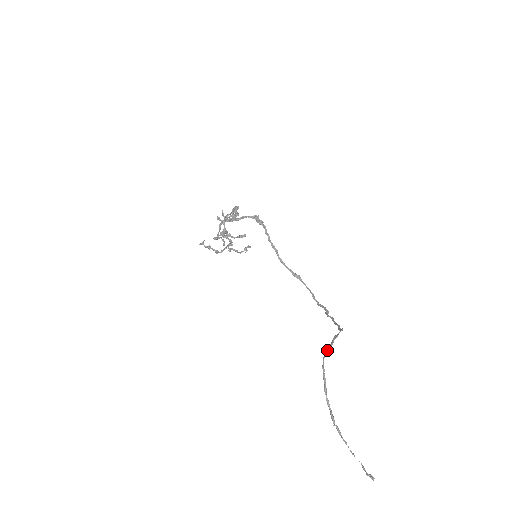
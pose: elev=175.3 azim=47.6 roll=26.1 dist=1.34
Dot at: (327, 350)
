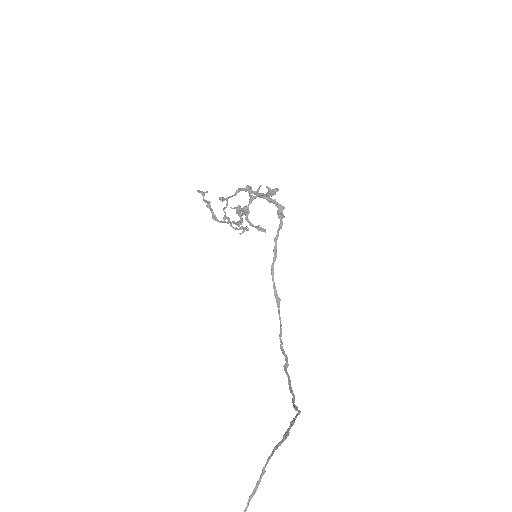
Dot at: (279, 444)
